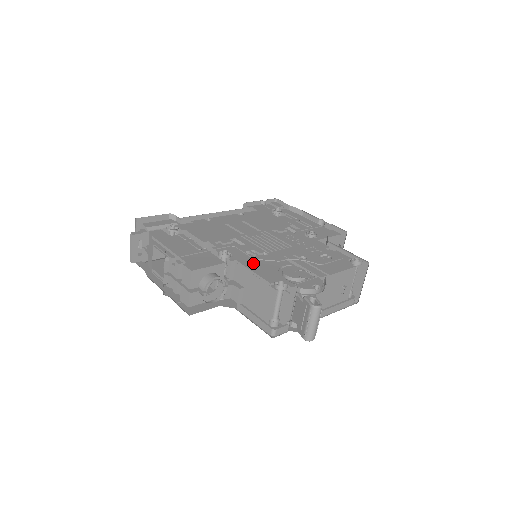
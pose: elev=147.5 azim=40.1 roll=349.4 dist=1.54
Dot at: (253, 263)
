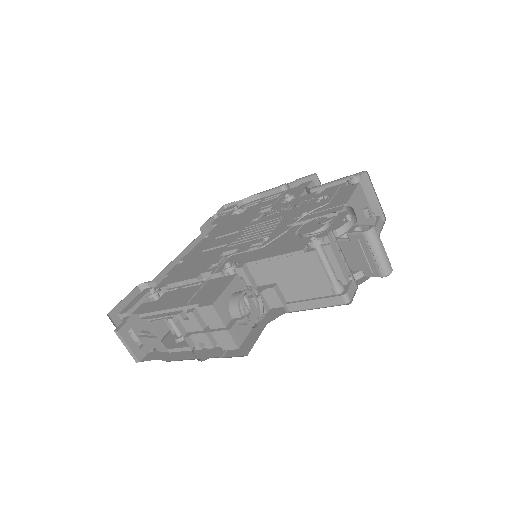
Dot at: (265, 252)
